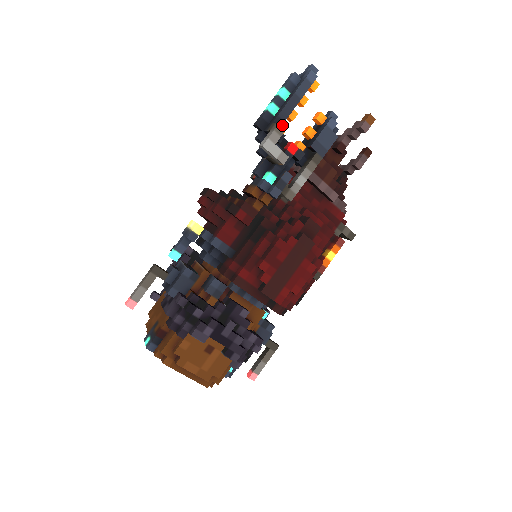
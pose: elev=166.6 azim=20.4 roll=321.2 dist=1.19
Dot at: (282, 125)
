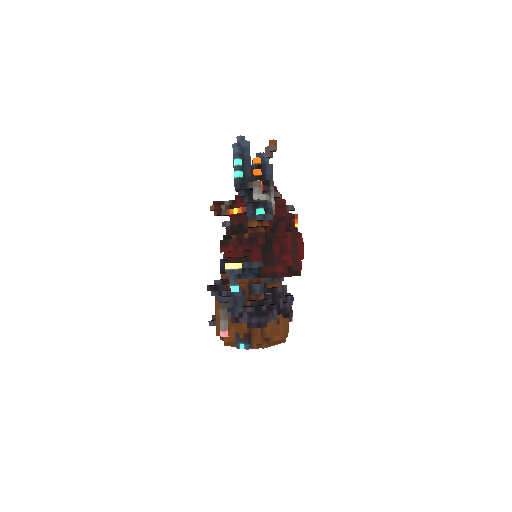
Dot at: (259, 181)
